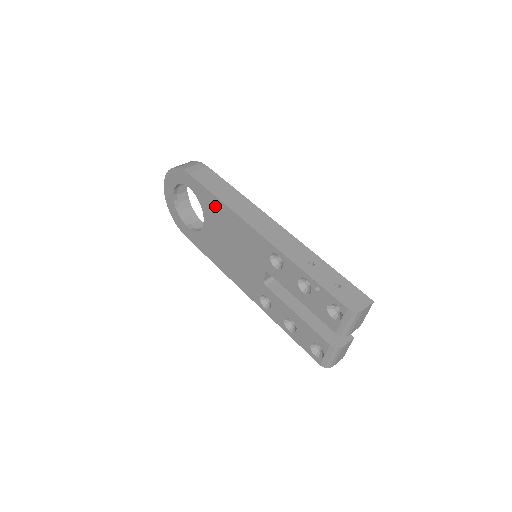
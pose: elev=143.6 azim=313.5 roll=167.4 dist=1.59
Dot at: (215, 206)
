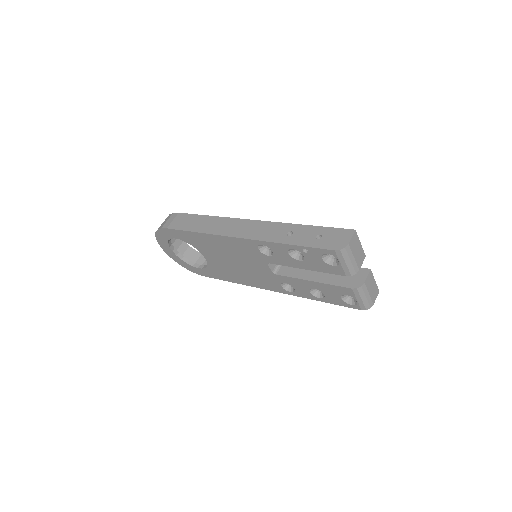
Dot at: (199, 239)
